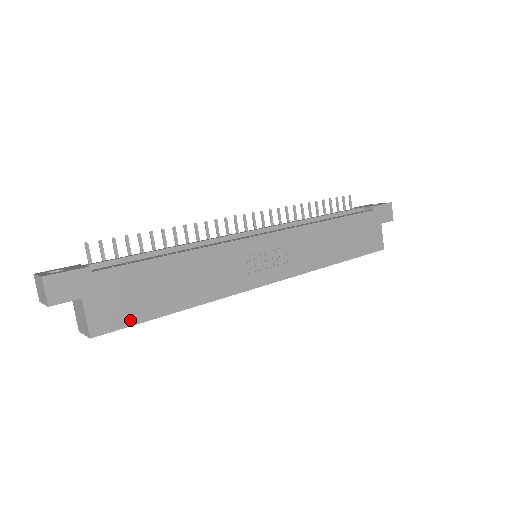
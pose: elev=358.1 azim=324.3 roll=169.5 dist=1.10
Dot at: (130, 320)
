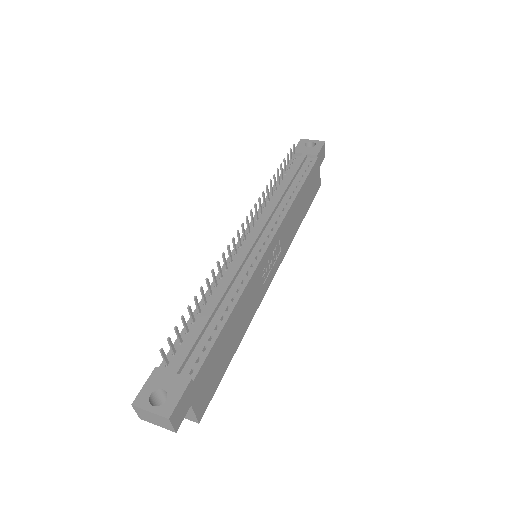
Dot at: (215, 387)
